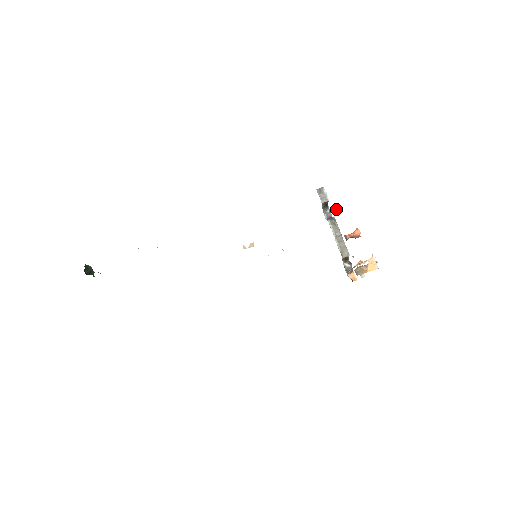
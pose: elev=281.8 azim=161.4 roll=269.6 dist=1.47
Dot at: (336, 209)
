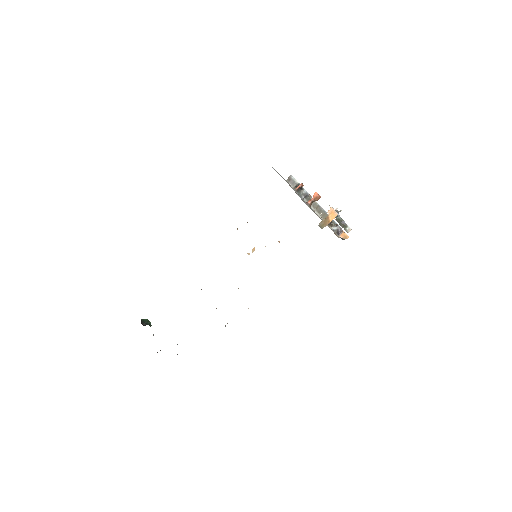
Dot at: (301, 186)
